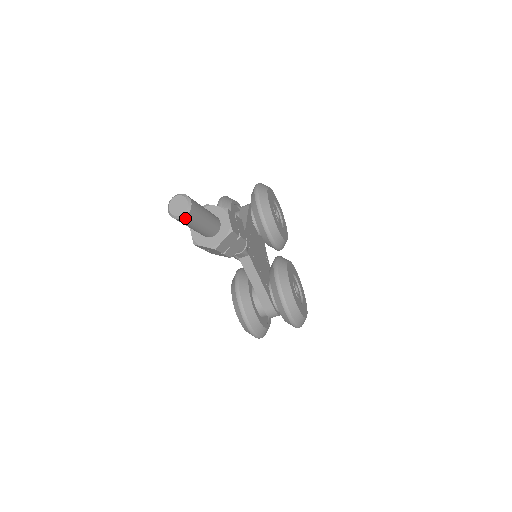
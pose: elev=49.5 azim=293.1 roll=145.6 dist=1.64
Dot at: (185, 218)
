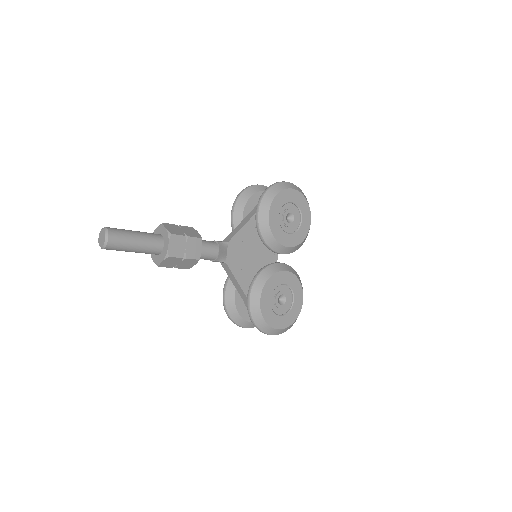
Dot at: (106, 249)
